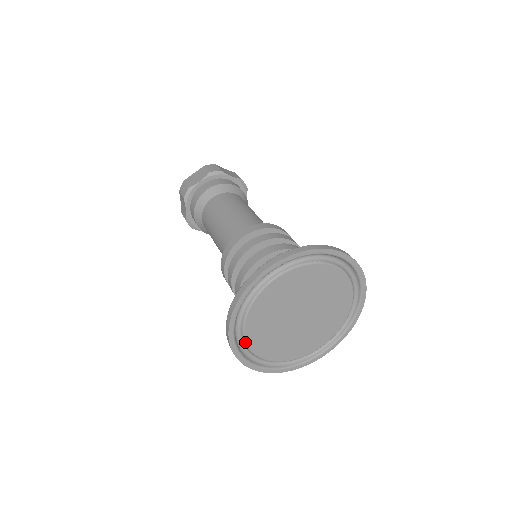
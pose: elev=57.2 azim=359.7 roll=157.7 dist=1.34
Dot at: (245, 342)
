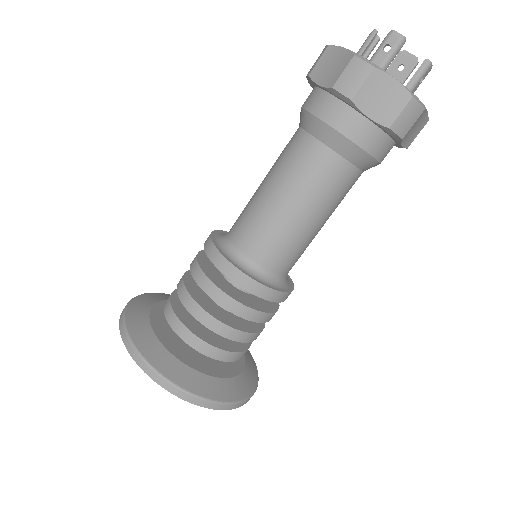
Dot at: occluded
